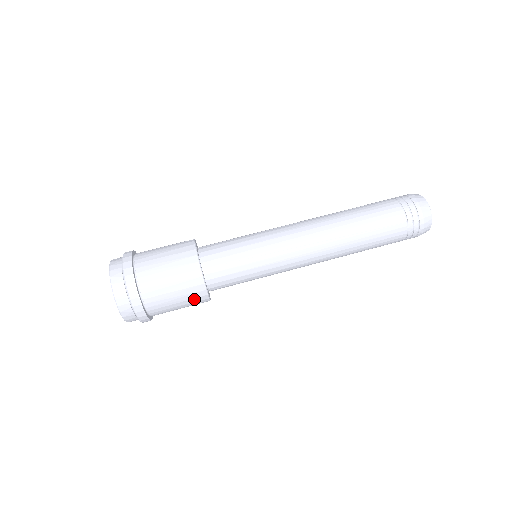
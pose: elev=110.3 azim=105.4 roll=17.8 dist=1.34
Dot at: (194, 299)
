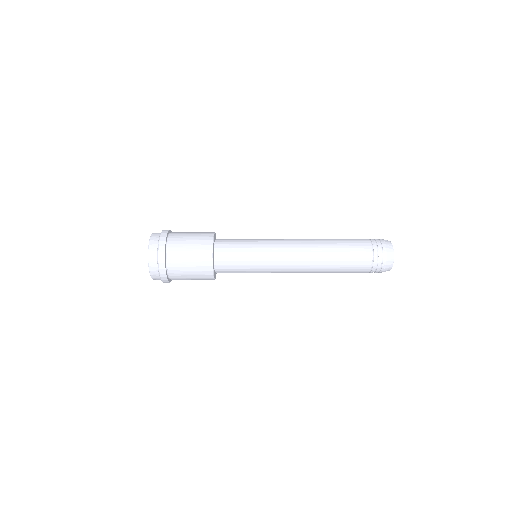
Dot at: (202, 267)
